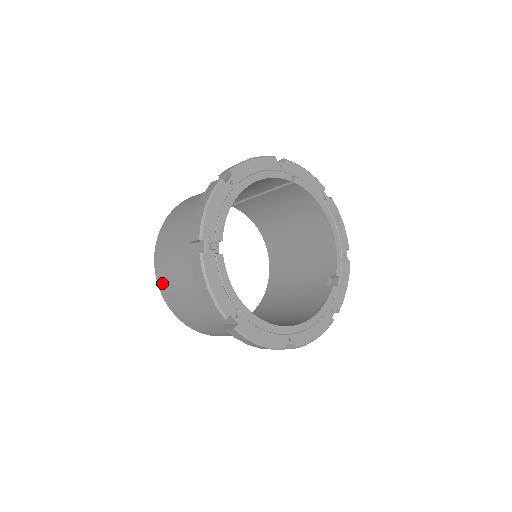
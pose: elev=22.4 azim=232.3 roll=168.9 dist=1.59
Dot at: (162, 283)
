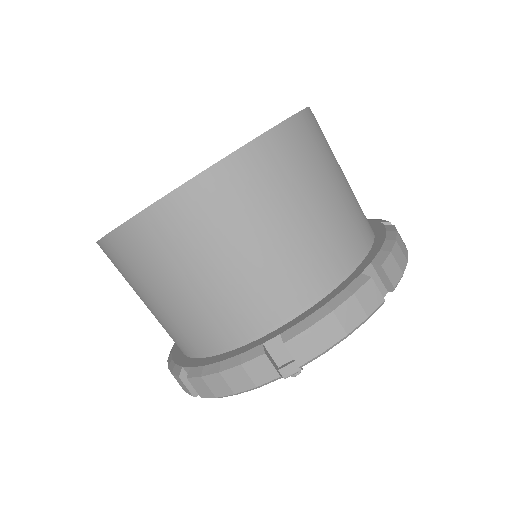
Dot at: (152, 229)
